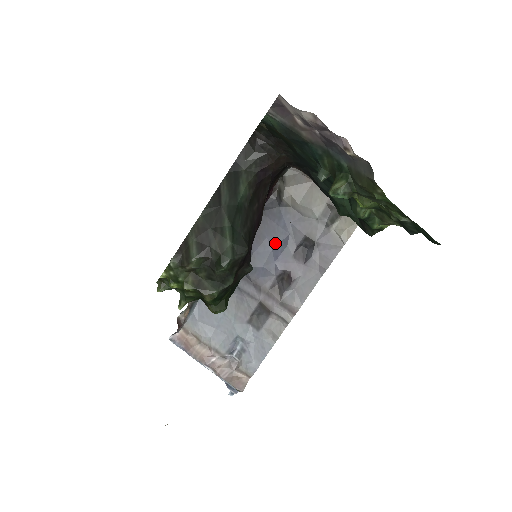
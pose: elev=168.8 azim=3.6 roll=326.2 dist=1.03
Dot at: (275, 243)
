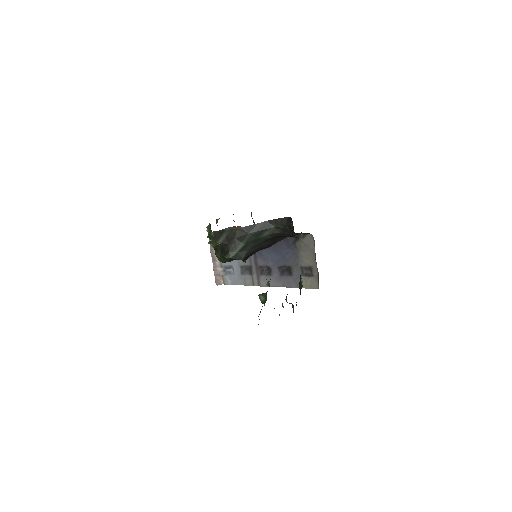
Dot at: (277, 254)
